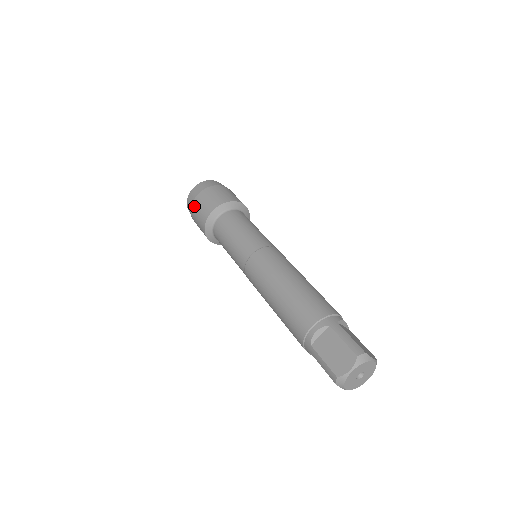
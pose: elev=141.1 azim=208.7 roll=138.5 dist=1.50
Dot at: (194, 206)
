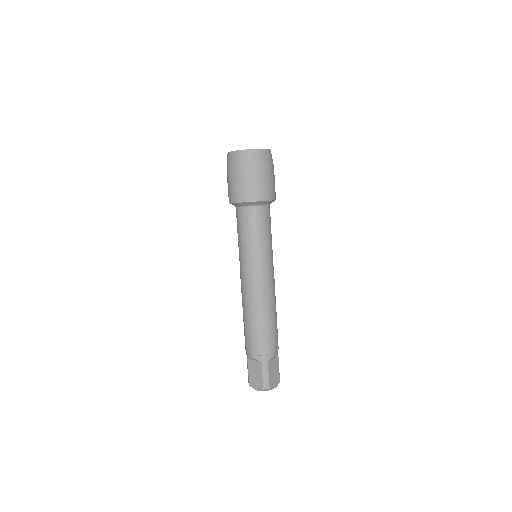
Dot at: (229, 174)
